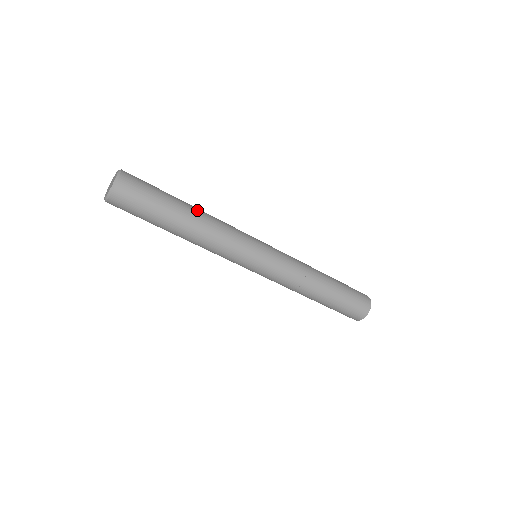
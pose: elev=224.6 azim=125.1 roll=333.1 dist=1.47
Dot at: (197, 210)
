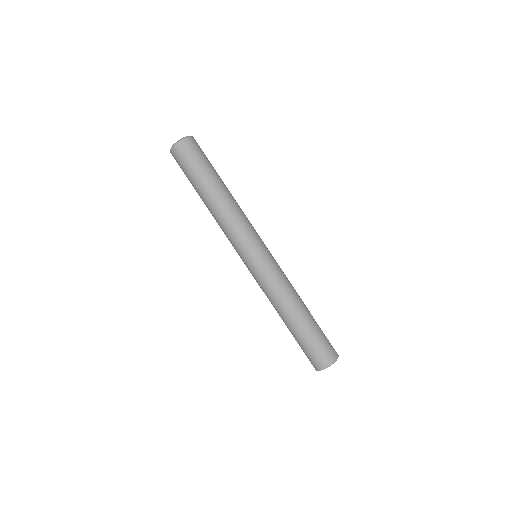
Dot at: occluded
